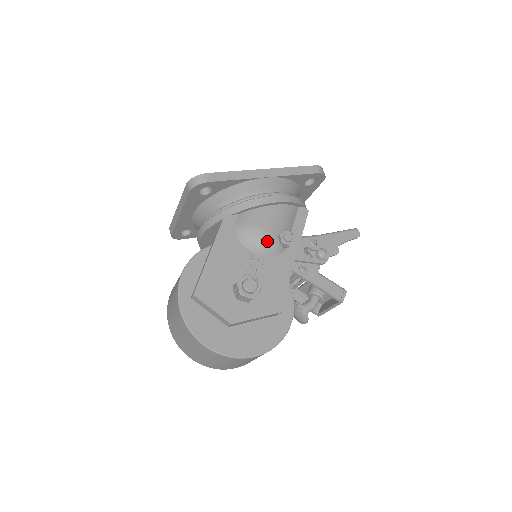
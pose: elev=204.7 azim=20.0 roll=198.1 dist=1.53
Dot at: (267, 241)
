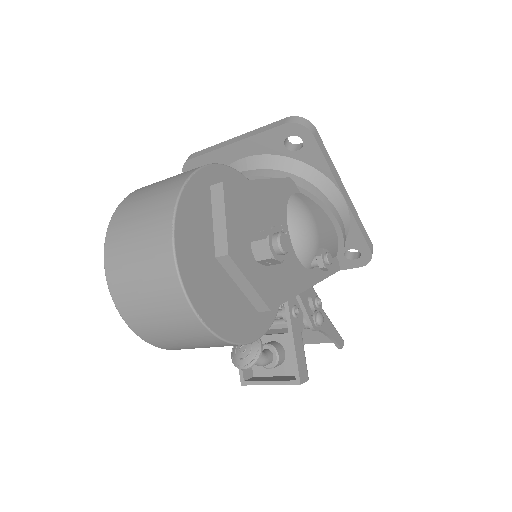
Dot at: (310, 238)
